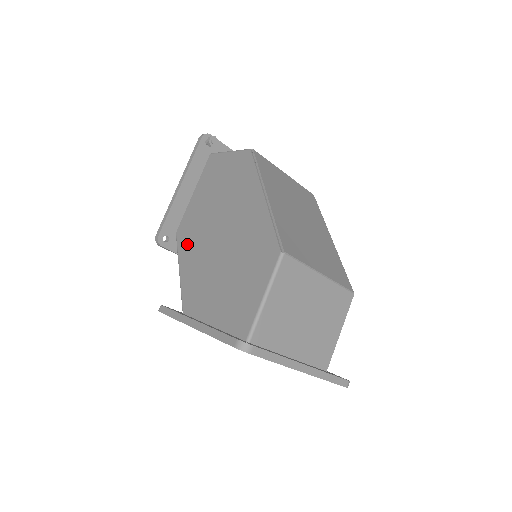
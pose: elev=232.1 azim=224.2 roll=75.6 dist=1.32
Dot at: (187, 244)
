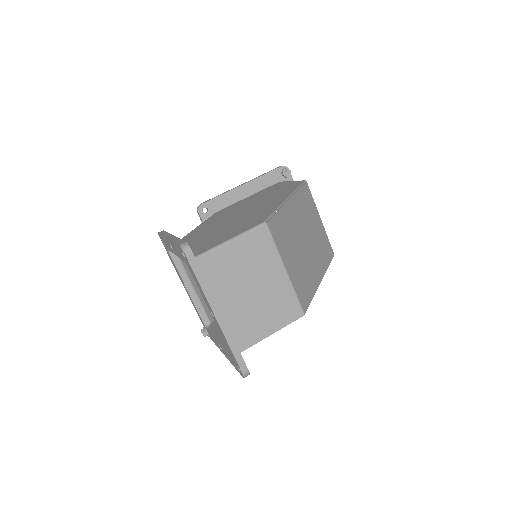
Dot at: (215, 217)
